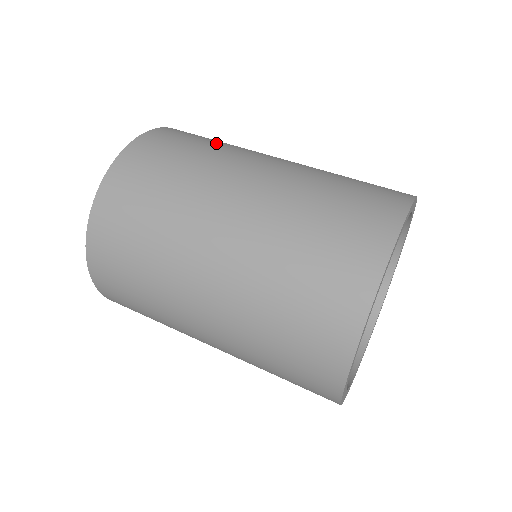
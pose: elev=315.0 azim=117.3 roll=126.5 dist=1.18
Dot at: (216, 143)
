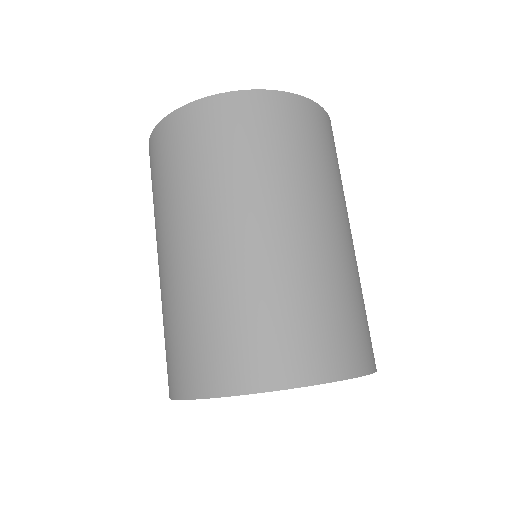
Dot at: (328, 165)
